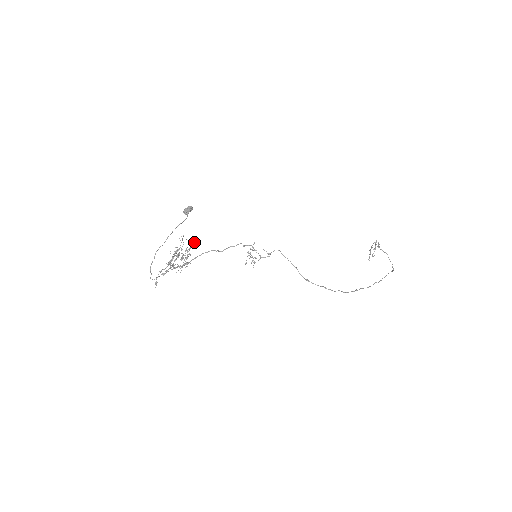
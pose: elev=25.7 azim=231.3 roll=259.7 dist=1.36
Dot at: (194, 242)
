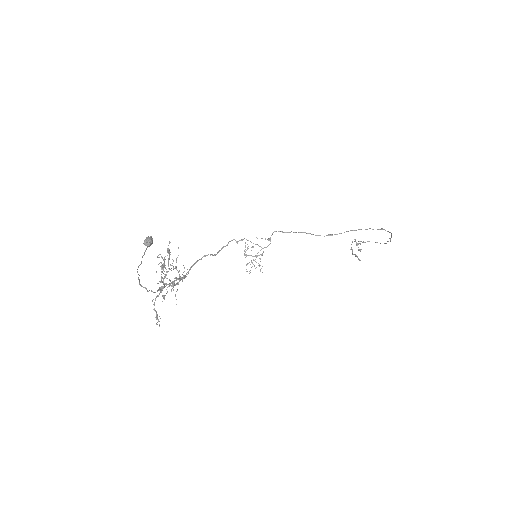
Dot at: occluded
